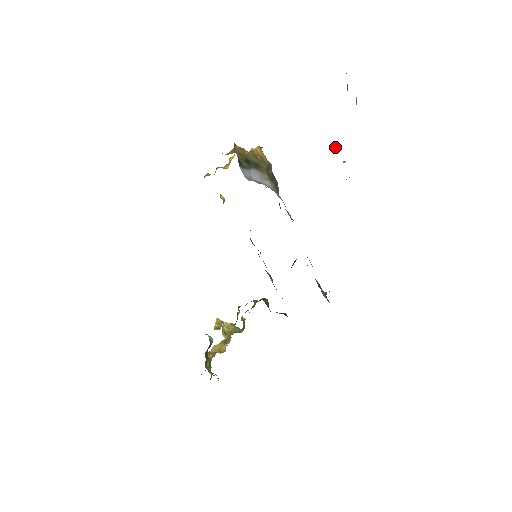
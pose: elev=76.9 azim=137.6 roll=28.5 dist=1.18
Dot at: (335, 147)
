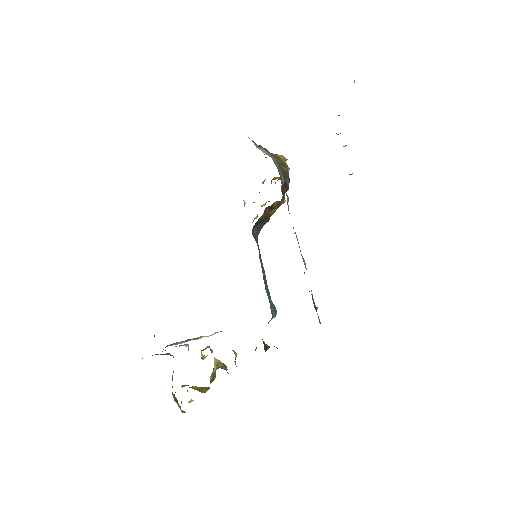
Dot at: occluded
